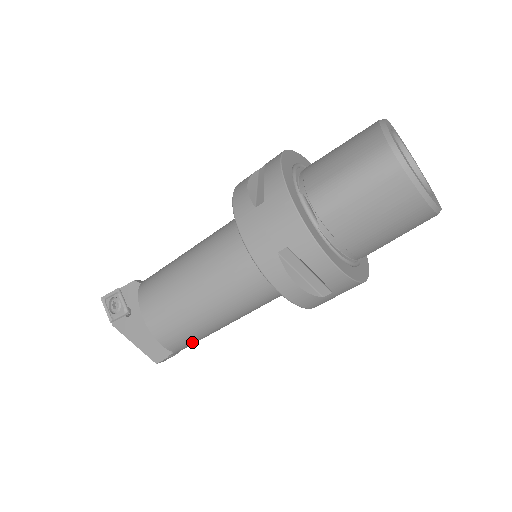
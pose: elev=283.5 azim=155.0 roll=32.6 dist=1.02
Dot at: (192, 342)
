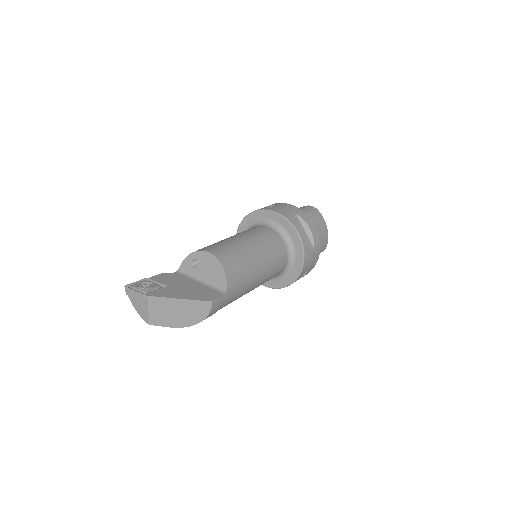
Dot at: (238, 285)
